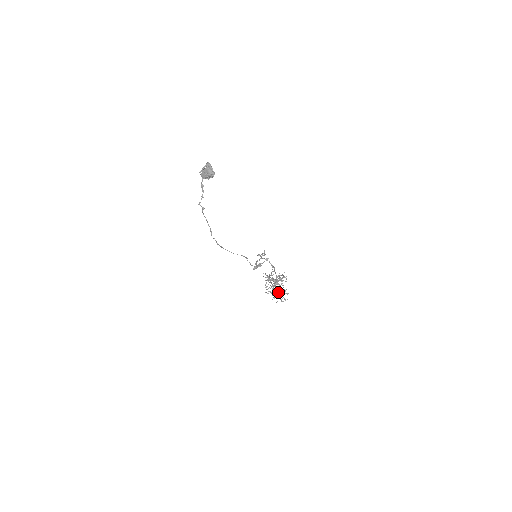
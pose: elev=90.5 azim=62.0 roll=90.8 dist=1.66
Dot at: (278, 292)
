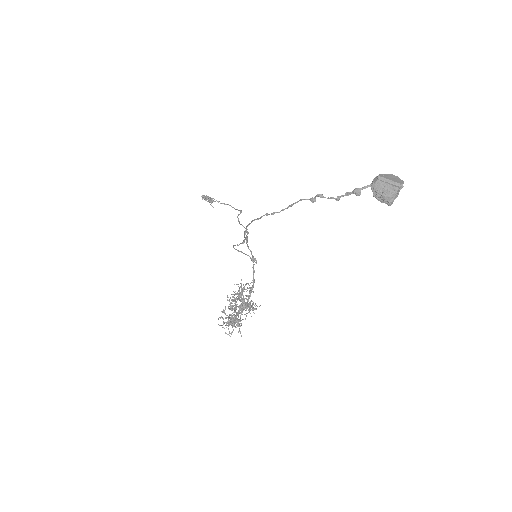
Dot at: (235, 322)
